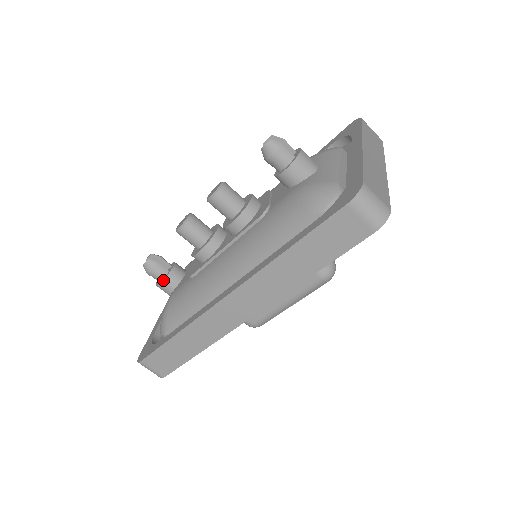
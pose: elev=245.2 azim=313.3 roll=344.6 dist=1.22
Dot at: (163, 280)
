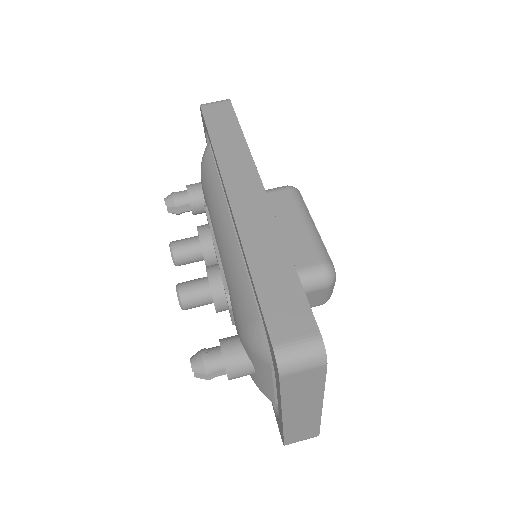
Dot at: (220, 345)
